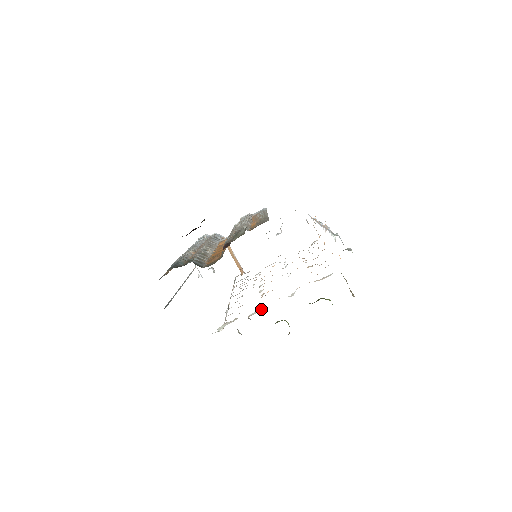
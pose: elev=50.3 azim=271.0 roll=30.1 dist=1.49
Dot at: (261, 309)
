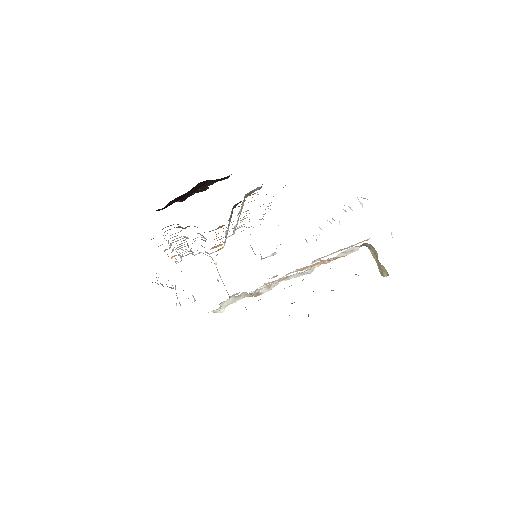
Dot at: (273, 287)
